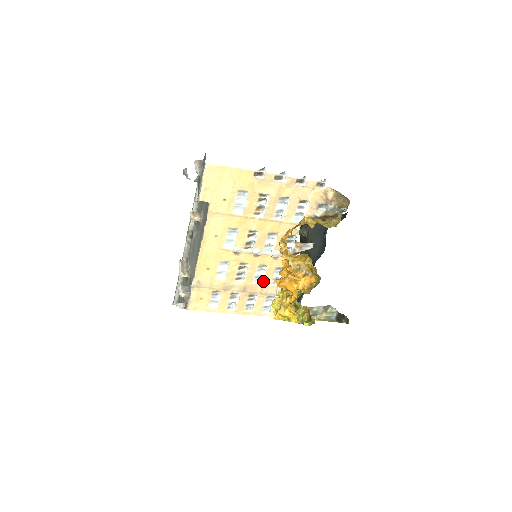
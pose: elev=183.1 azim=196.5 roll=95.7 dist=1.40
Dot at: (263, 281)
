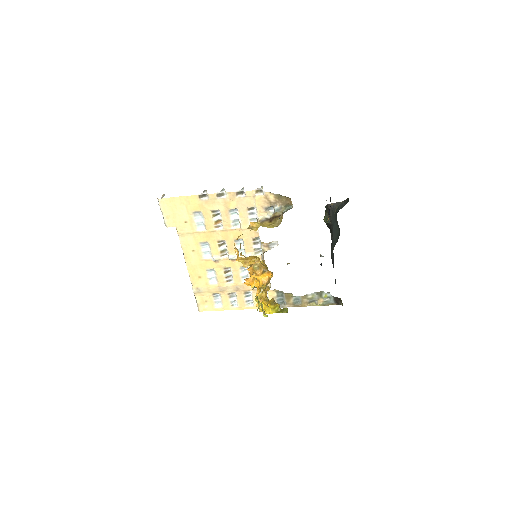
Dot at: occluded
